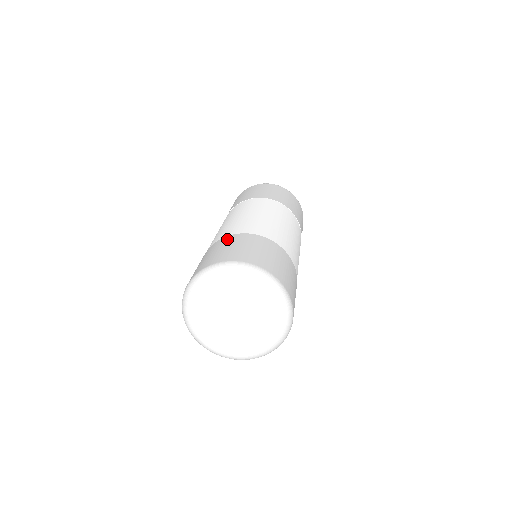
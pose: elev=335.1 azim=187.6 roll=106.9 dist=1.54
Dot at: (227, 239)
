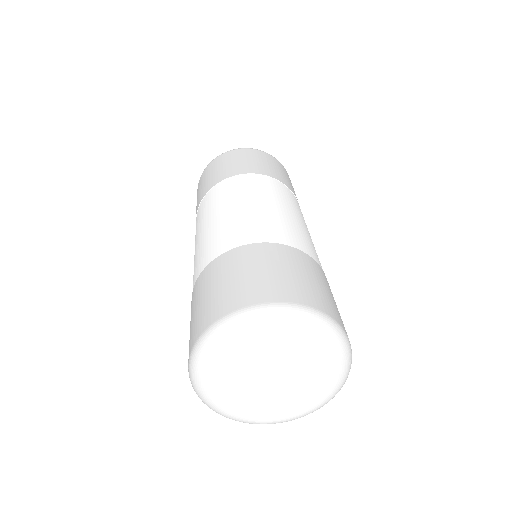
Dot at: (195, 289)
